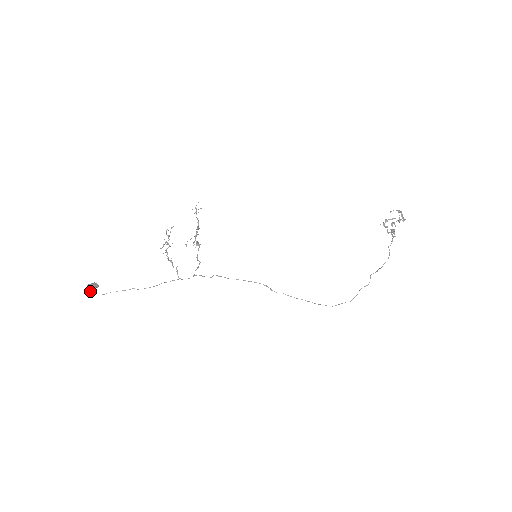
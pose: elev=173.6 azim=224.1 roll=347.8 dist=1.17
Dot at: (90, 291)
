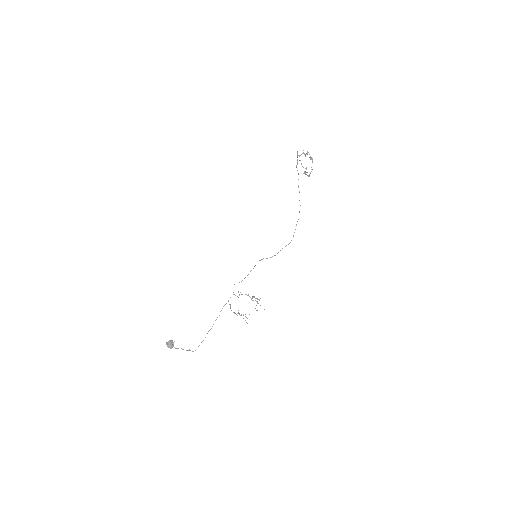
Dot at: occluded
